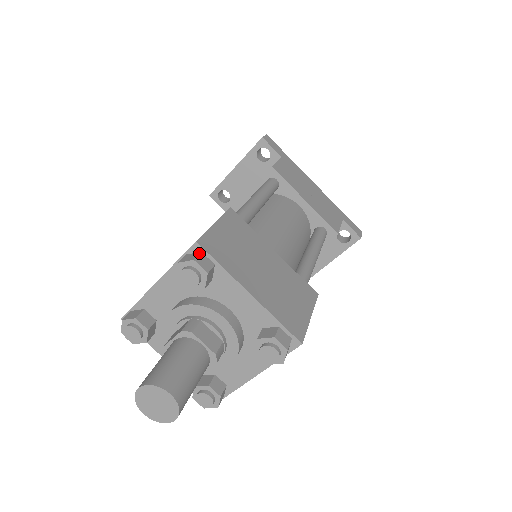
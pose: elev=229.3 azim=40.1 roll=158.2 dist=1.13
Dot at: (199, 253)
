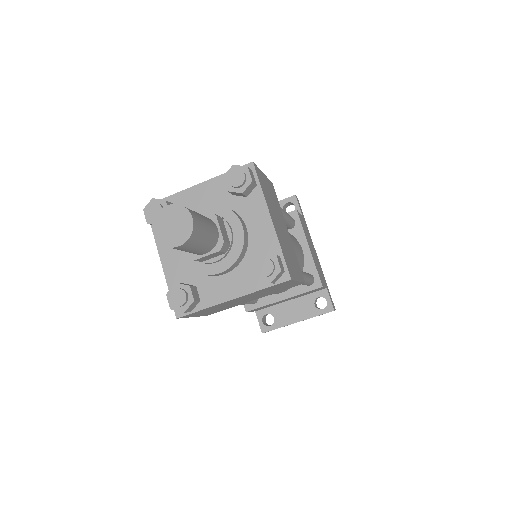
Dot at: (251, 170)
